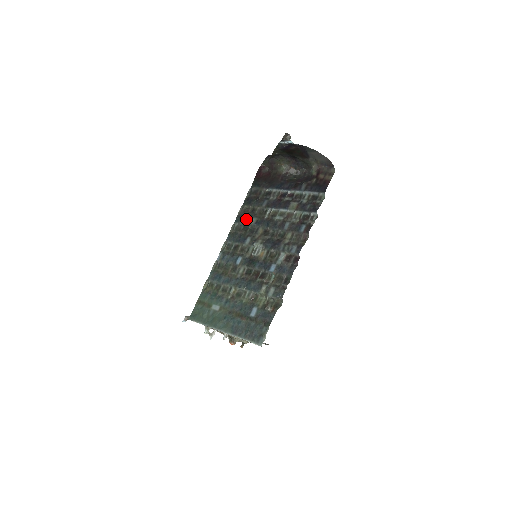
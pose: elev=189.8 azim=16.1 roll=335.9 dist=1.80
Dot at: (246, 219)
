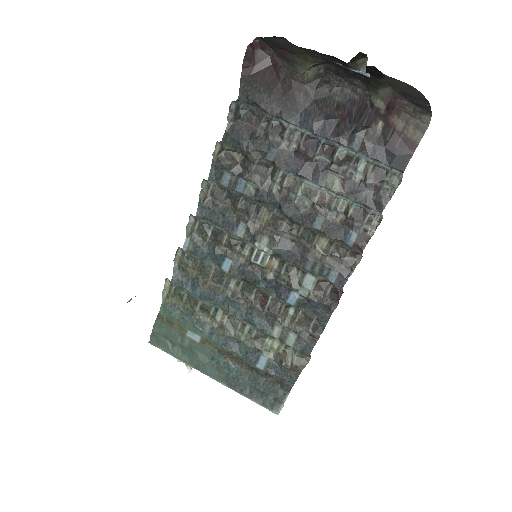
Dot at: (233, 180)
